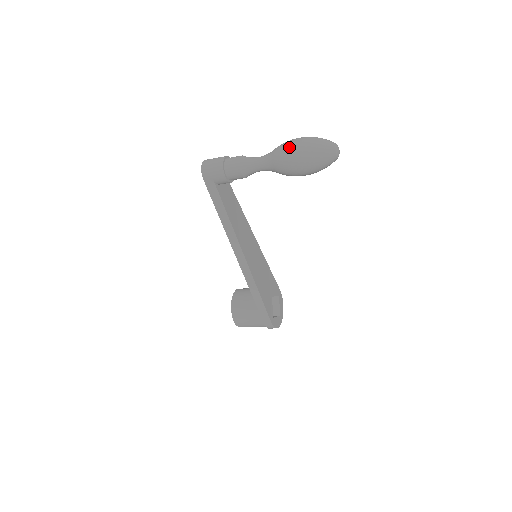
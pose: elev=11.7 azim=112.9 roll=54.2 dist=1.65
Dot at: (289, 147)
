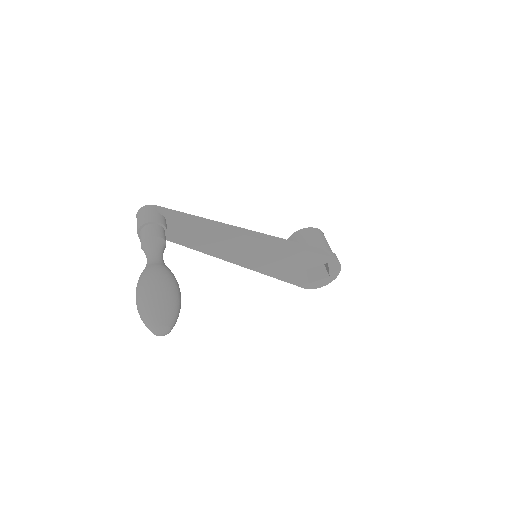
Dot at: occluded
